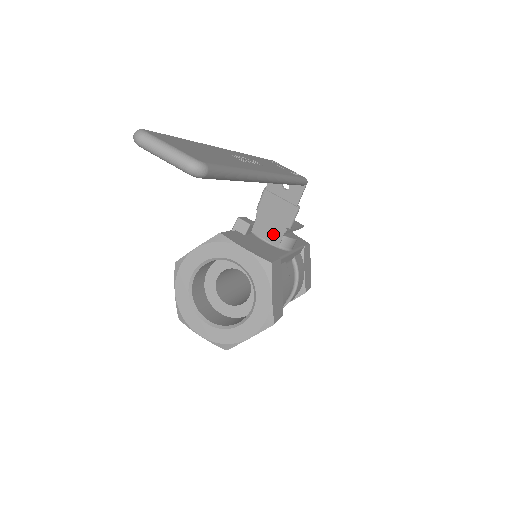
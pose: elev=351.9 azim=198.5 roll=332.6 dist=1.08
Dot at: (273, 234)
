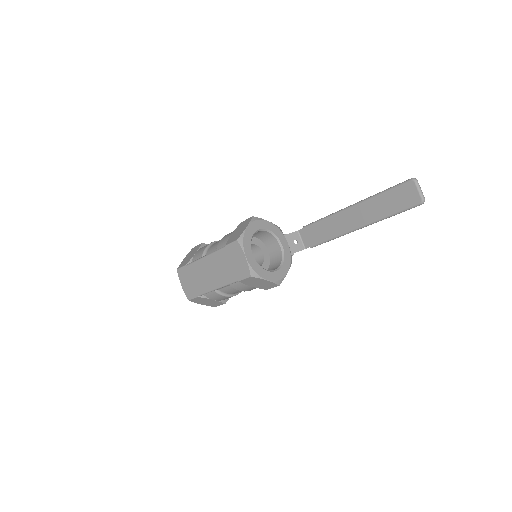
Dot at: occluded
